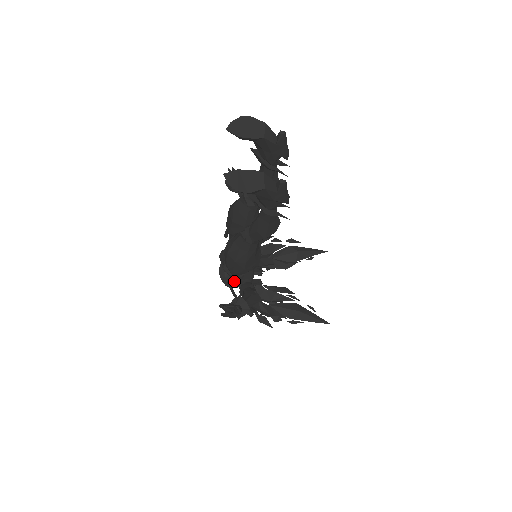
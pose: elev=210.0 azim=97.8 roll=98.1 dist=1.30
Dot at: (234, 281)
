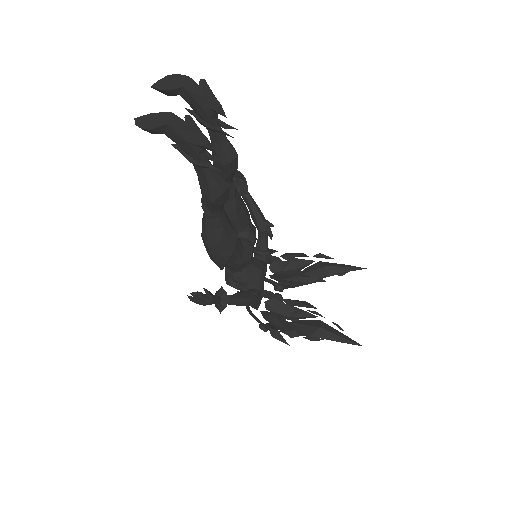
Dot at: (241, 288)
